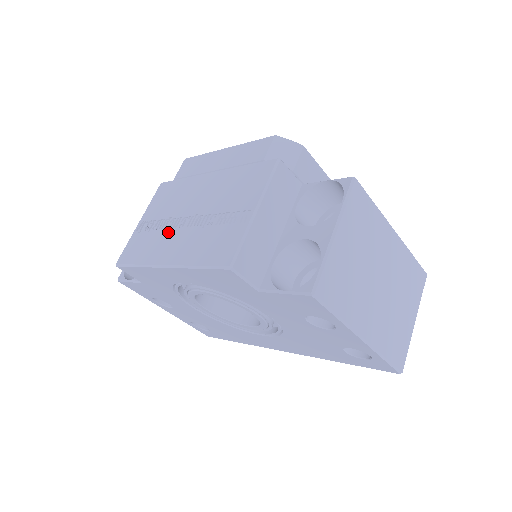
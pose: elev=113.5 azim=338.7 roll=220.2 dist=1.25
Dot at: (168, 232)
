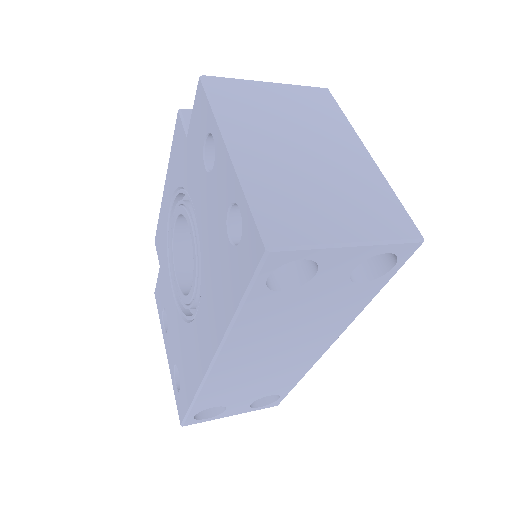
Dot at: occluded
